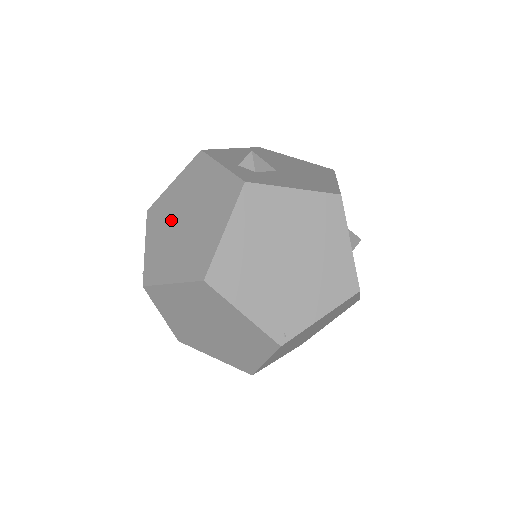
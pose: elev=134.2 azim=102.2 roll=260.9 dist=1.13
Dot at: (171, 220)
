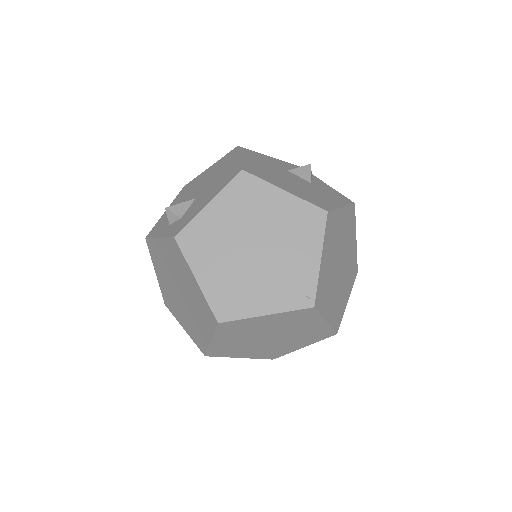
Dot at: (176, 299)
